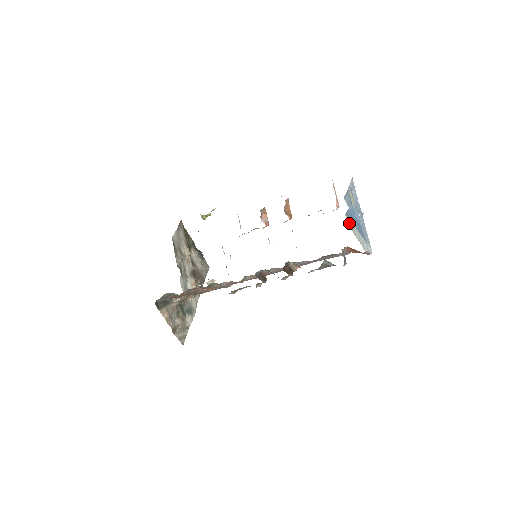
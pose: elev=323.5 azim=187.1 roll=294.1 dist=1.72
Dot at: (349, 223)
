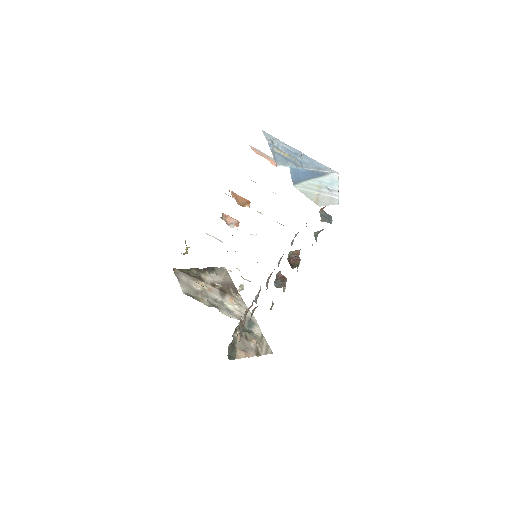
Dot at: (304, 192)
